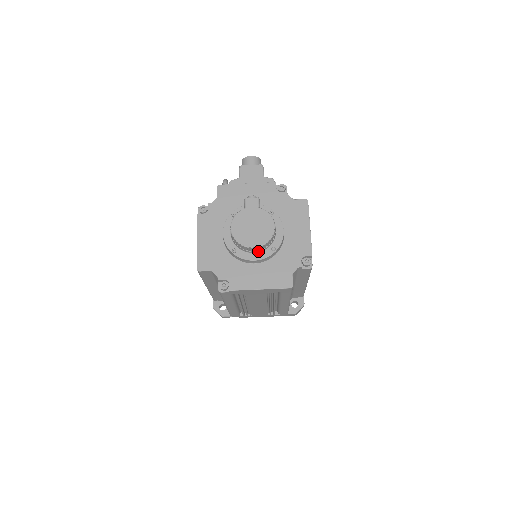
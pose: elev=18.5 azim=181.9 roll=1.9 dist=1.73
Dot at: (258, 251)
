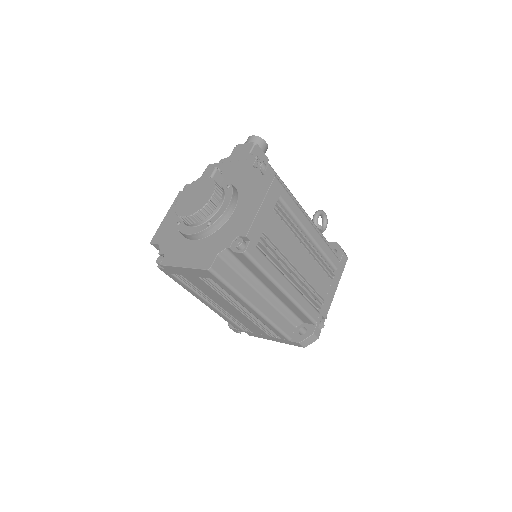
Dot at: (194, 224)
